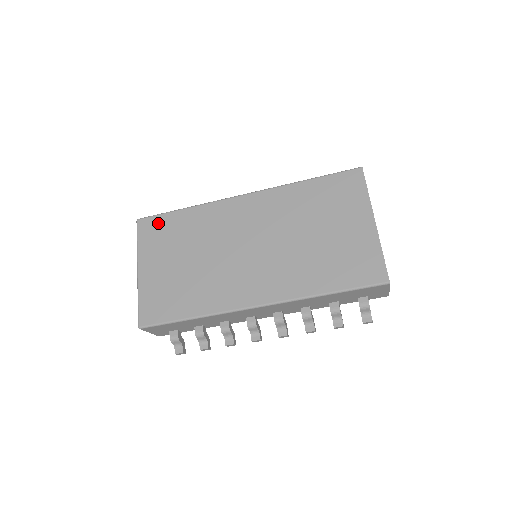
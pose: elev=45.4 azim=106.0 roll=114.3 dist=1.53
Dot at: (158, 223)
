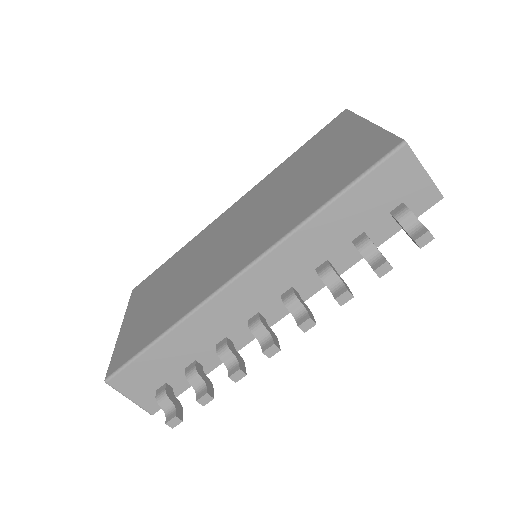
Dot at: (150, 279)
